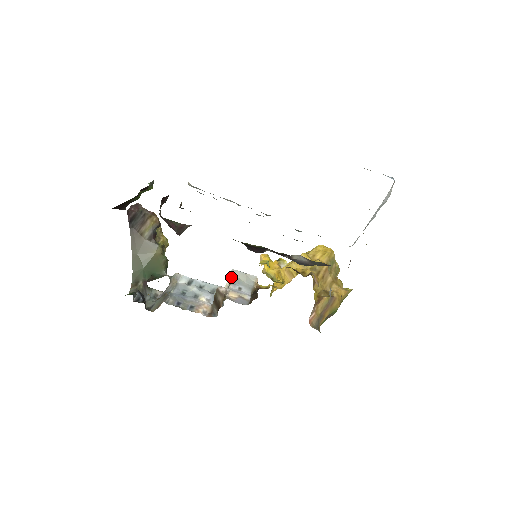
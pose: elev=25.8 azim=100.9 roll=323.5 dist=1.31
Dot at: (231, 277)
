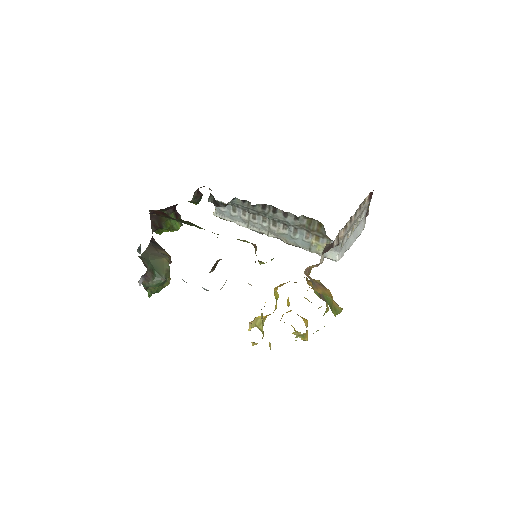
Dot at: occluded
